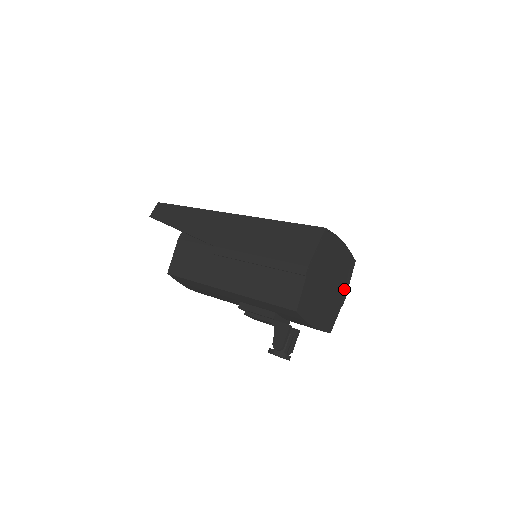
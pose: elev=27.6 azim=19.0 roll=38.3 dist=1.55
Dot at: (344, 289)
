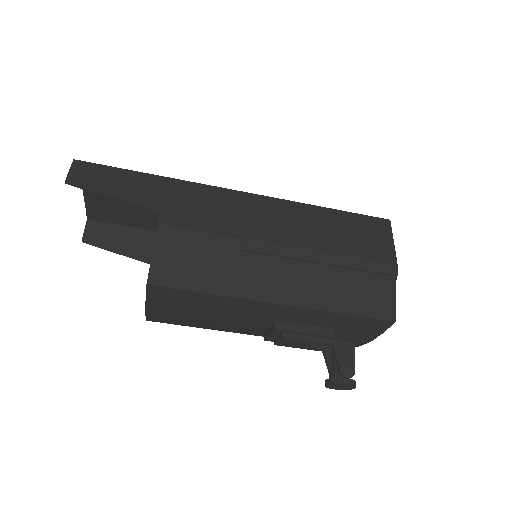
Dot at: occluded
